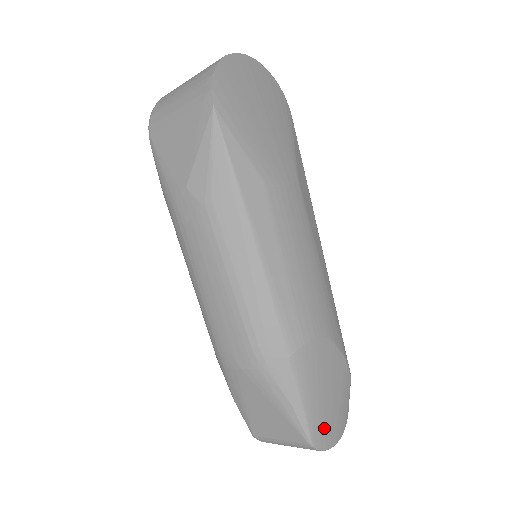
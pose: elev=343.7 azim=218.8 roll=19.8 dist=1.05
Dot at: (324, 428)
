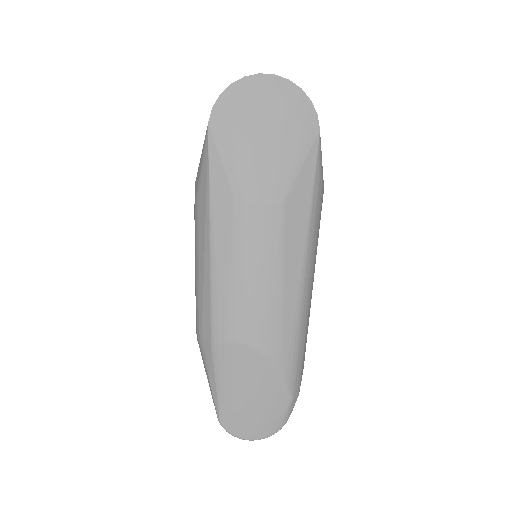
Dot at: (236, 419)
